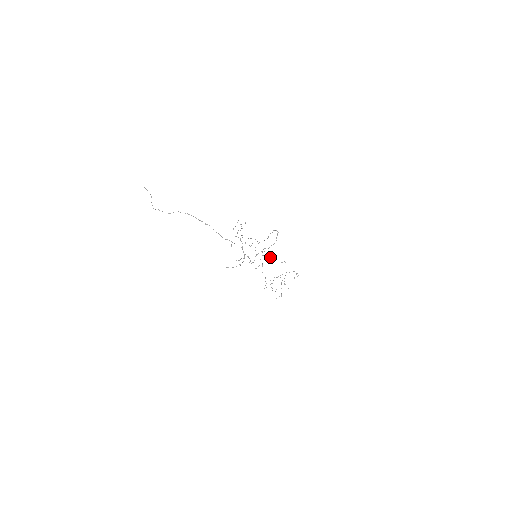
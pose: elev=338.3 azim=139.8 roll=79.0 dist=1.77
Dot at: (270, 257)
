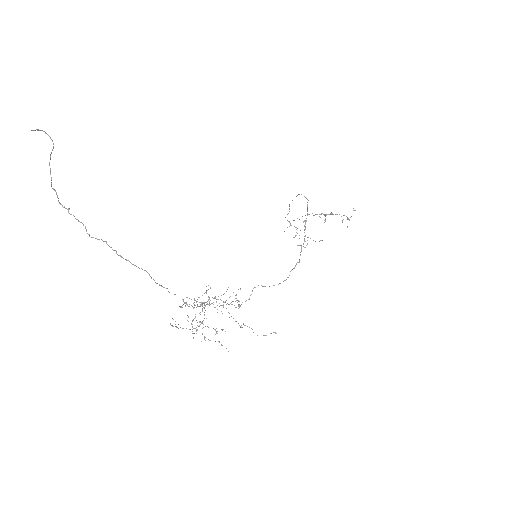
Dot at: occluded
